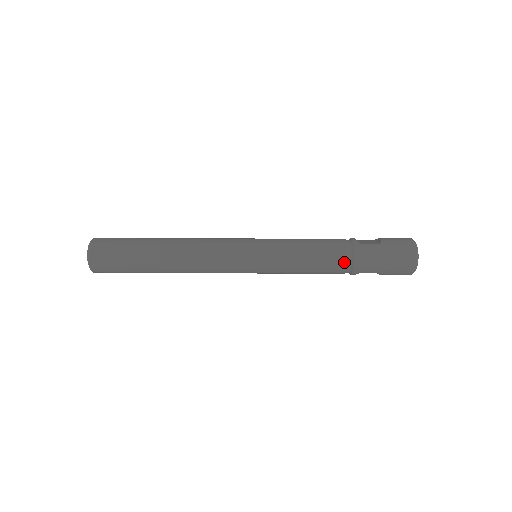
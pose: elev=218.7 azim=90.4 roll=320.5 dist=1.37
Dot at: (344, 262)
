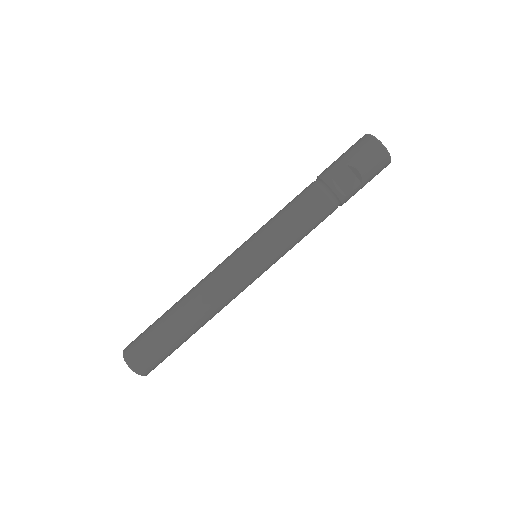
Dot at: (311, 185)
